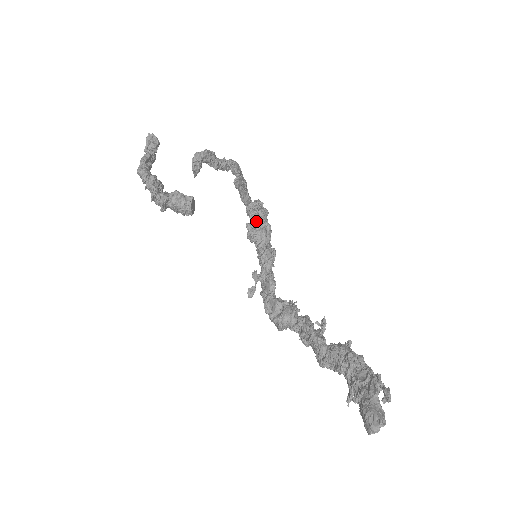
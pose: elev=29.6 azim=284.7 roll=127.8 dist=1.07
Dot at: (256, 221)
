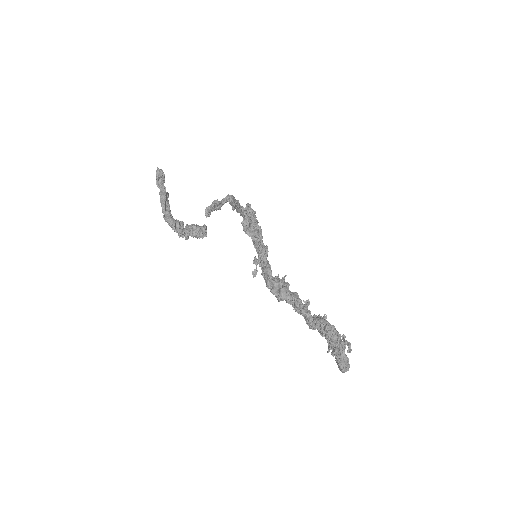
Dot at: (248, 219)
